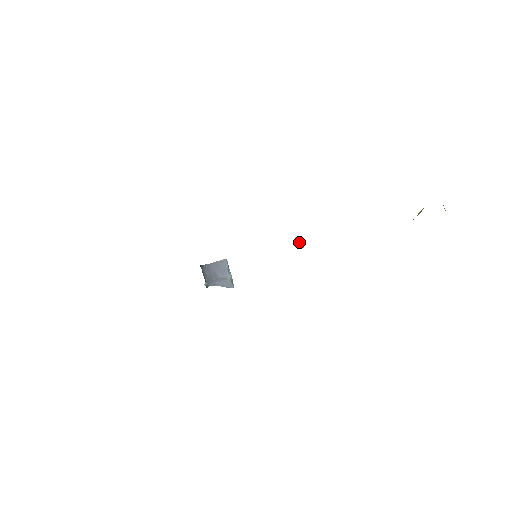
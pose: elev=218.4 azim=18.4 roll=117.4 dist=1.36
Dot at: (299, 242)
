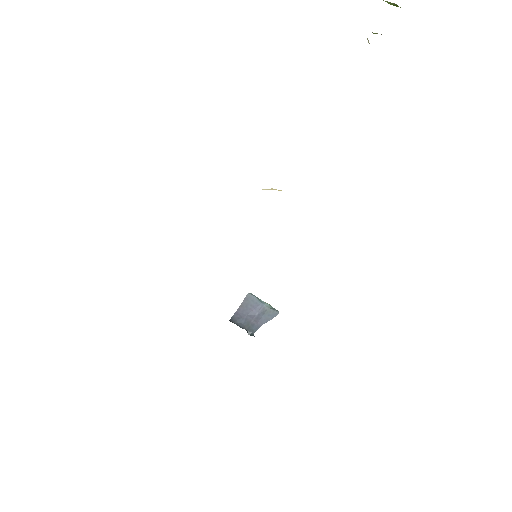
Dot at: occluded
